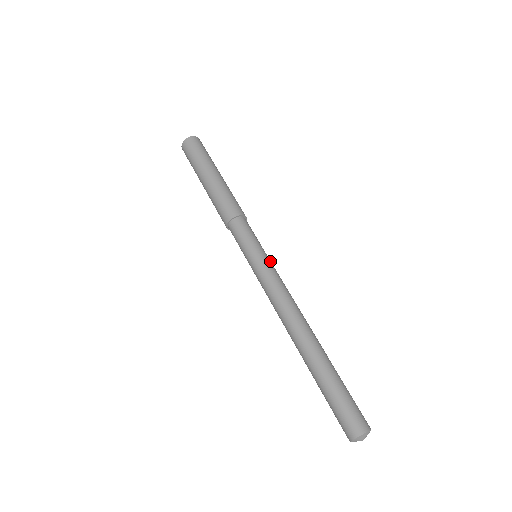
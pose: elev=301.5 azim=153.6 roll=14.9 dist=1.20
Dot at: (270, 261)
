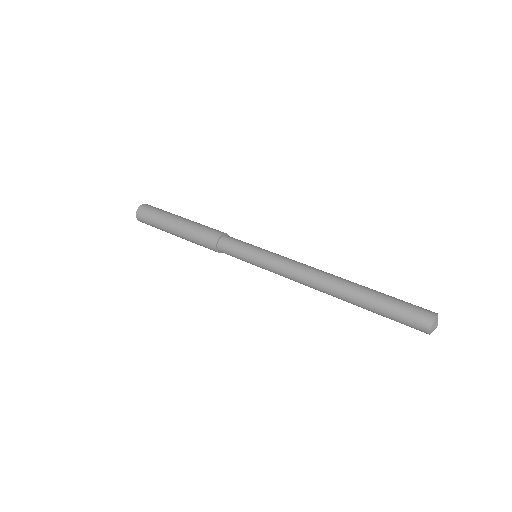
Dot at: occluded
